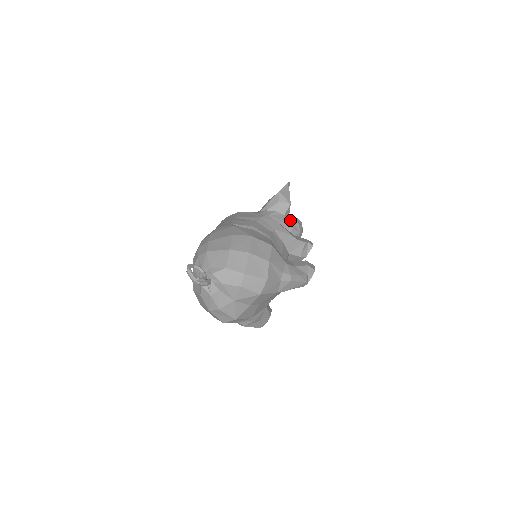
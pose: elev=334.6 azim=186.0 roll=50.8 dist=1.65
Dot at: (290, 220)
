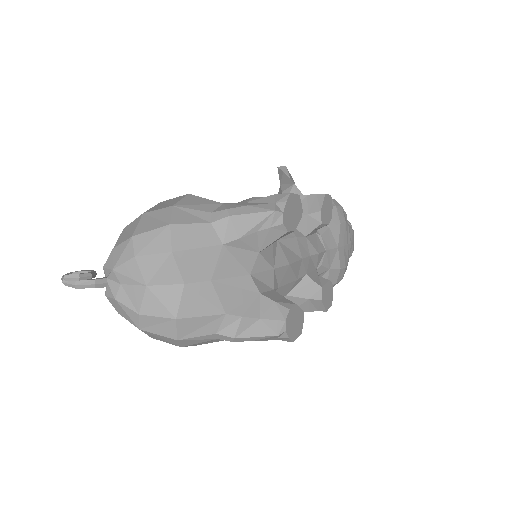
Dot at: occluded
